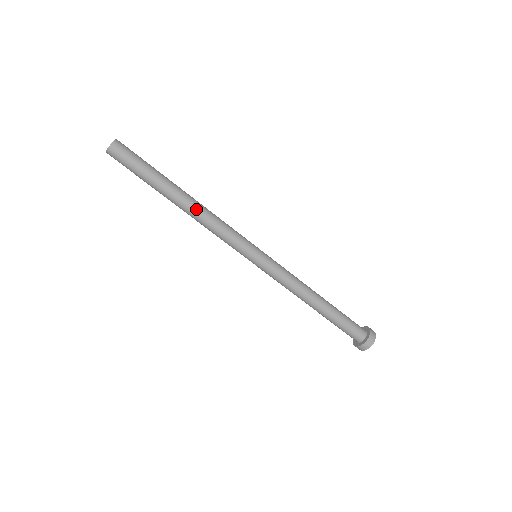
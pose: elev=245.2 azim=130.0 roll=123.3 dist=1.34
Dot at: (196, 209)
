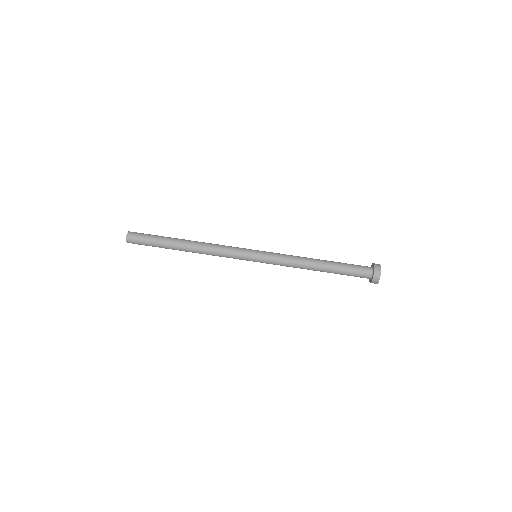
Dot at: (197, 246)
